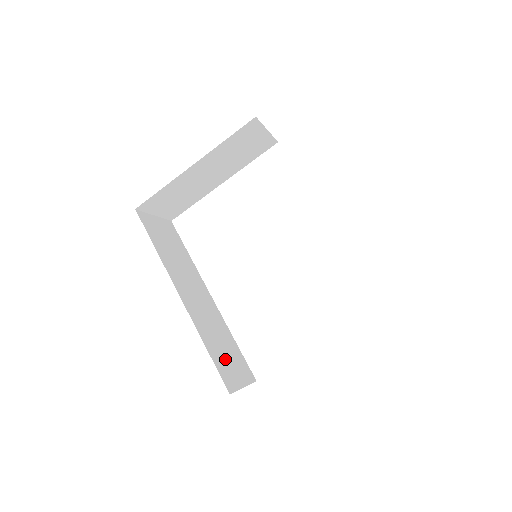
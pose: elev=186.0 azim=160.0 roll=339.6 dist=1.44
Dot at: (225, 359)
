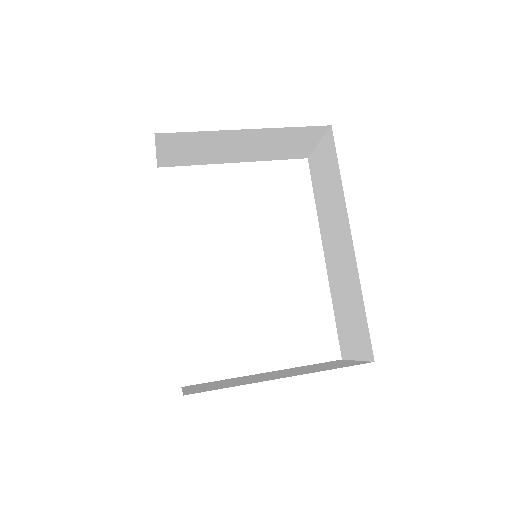
Dot at: occluded
